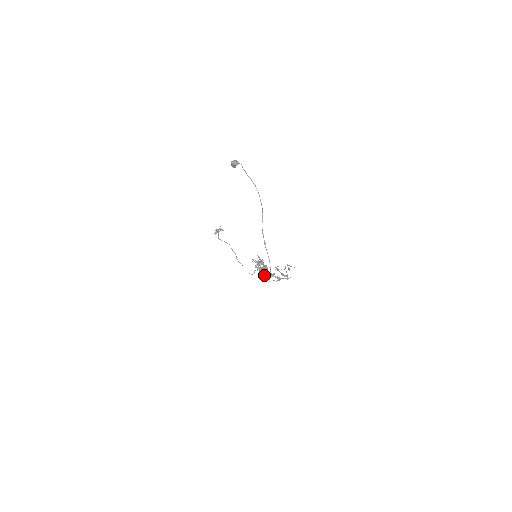
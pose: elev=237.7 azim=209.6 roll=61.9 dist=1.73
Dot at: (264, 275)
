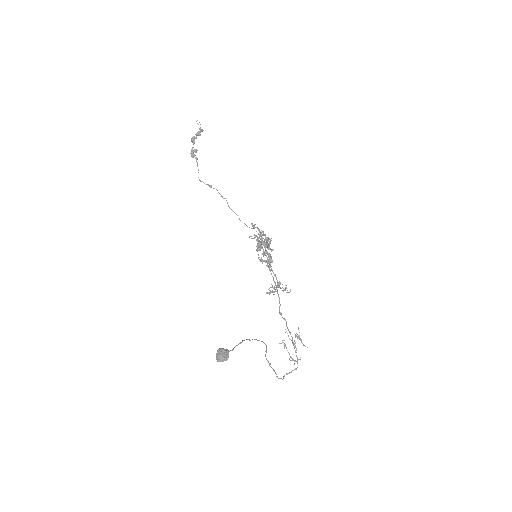
Dot at: (267, 265)
